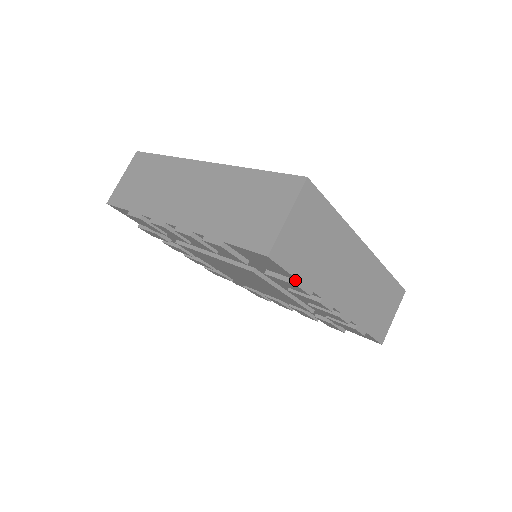
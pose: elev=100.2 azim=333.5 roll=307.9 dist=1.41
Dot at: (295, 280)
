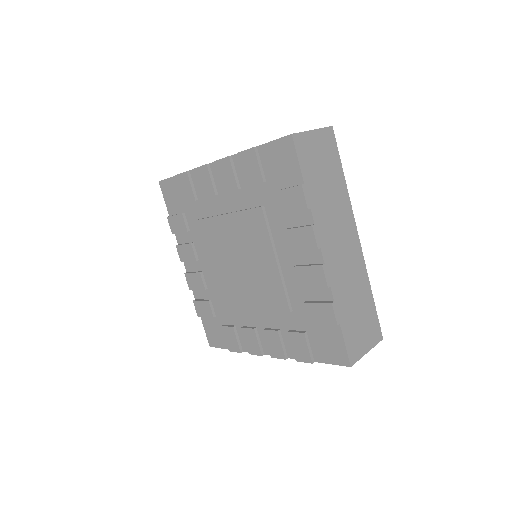
Dot at: (301, 184)
